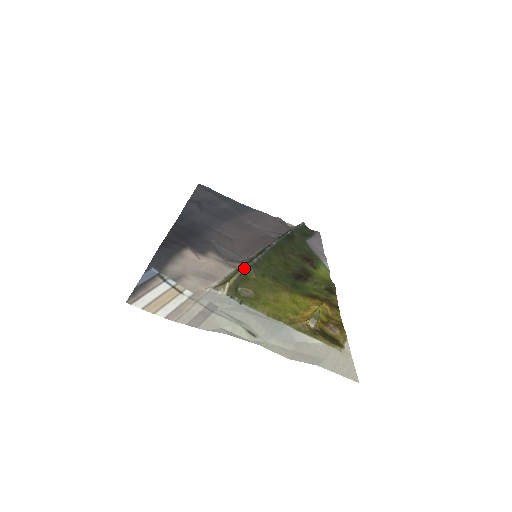
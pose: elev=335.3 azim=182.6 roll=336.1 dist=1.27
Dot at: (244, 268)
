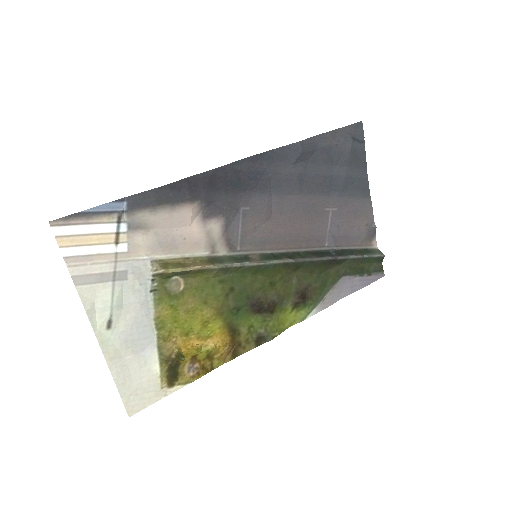
Dot at: (207, 266)
